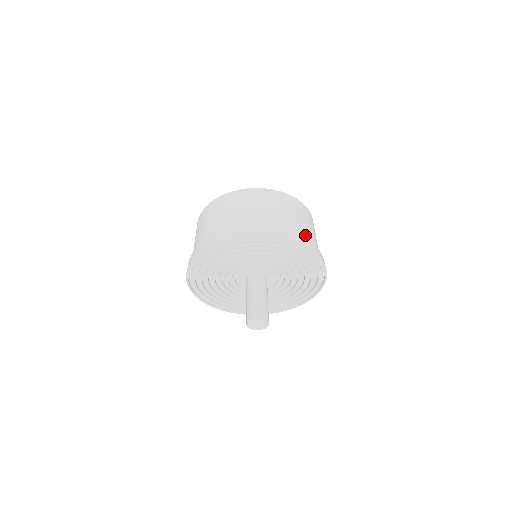
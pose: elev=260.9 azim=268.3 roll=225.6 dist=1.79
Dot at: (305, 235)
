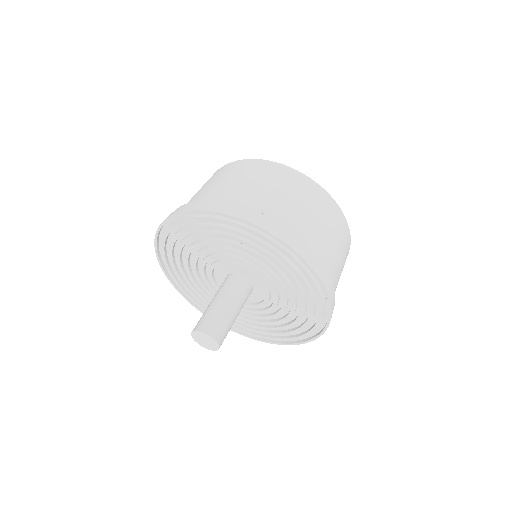
Dot at: (334, 283)
